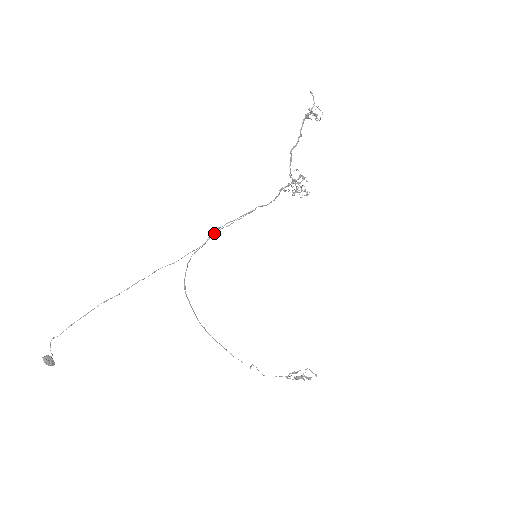
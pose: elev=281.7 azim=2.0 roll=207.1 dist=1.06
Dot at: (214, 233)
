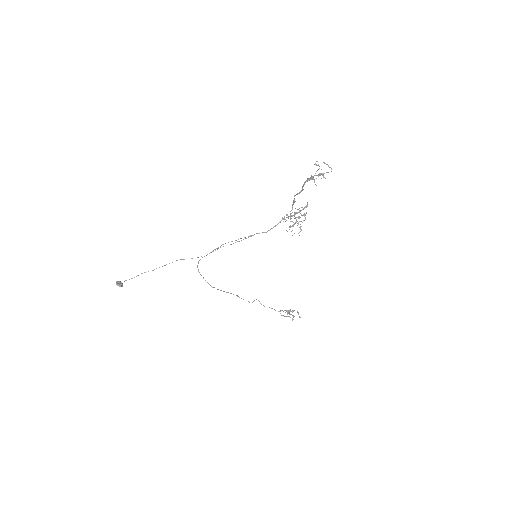
Dot at: (218, 248)
